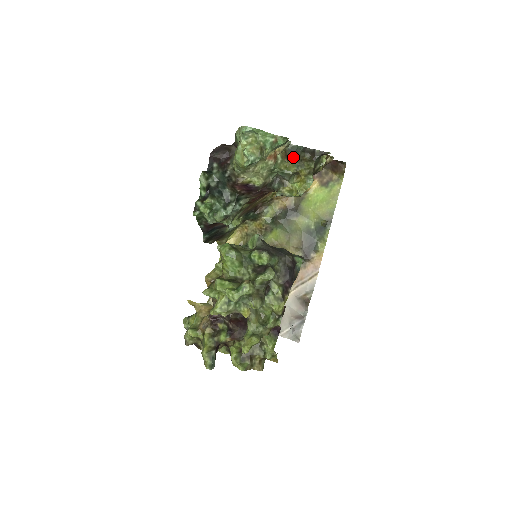
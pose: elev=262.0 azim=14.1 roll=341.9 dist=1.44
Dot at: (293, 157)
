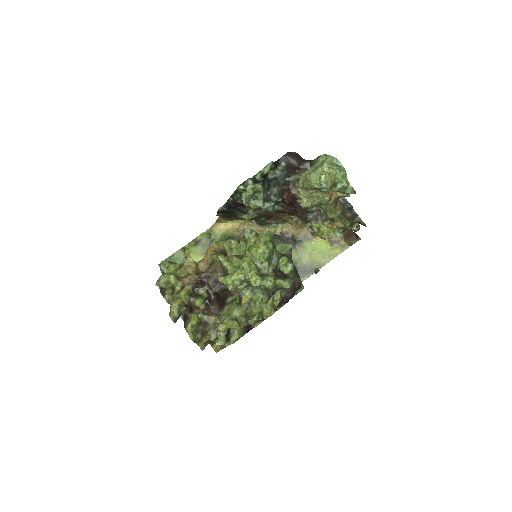
Dot at: (340, 207)
